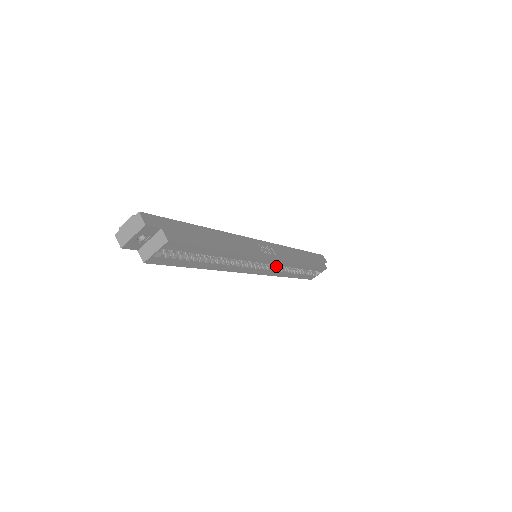
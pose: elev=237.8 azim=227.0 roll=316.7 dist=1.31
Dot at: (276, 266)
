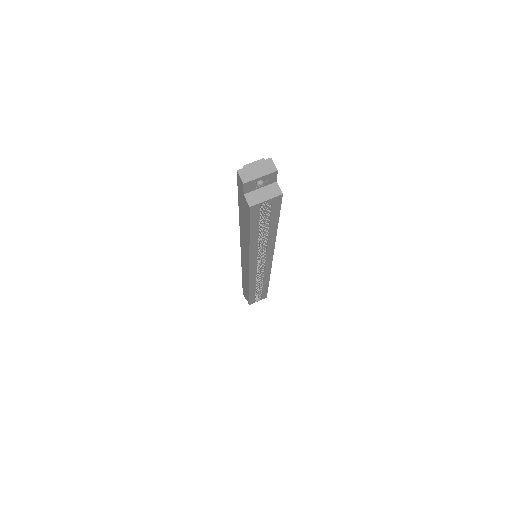
Dot at: occluded
